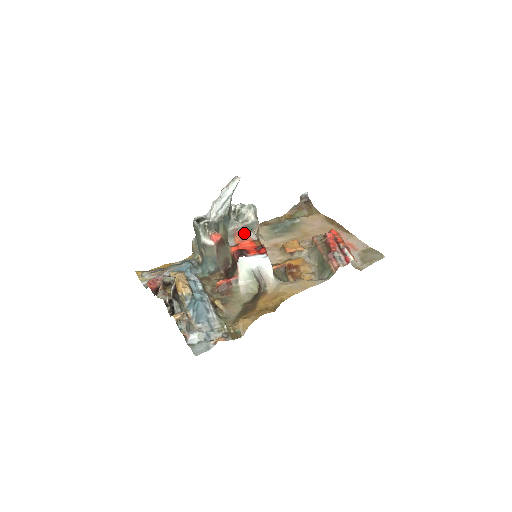
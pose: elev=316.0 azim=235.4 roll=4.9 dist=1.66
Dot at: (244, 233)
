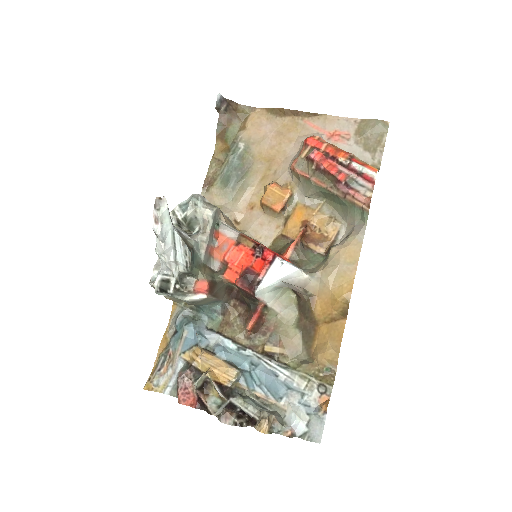
Dot at: (215, 239)
